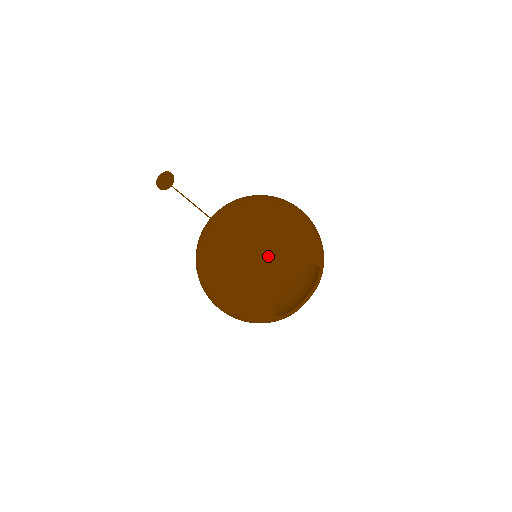
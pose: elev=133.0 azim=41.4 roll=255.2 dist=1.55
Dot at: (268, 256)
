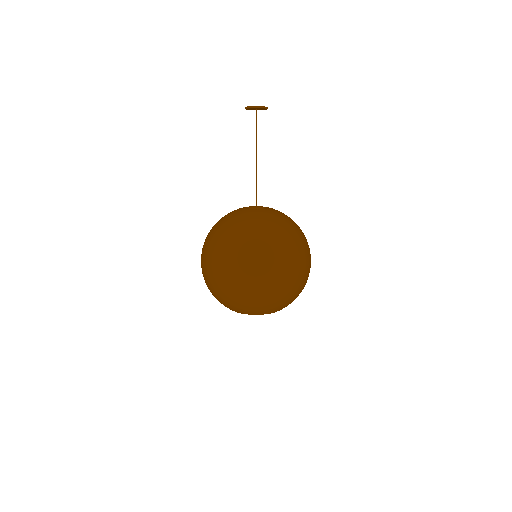
Dot at: (240, 303)
